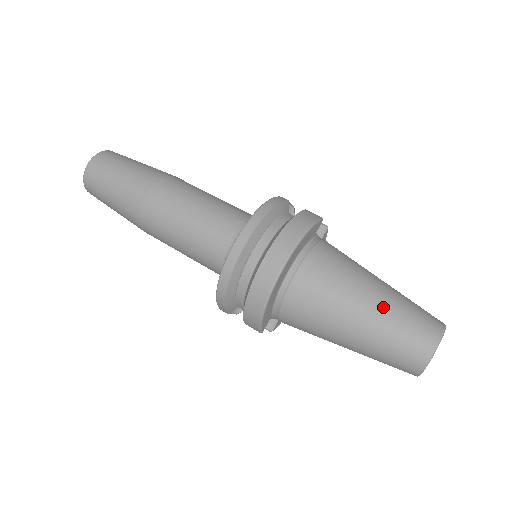
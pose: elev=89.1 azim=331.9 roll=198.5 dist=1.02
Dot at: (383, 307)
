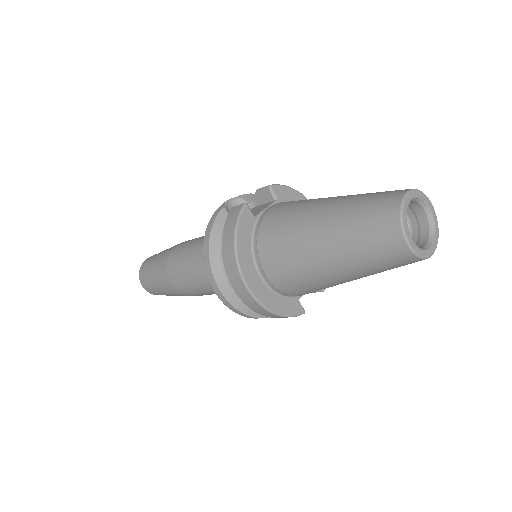
Dot at: (335, 240)
